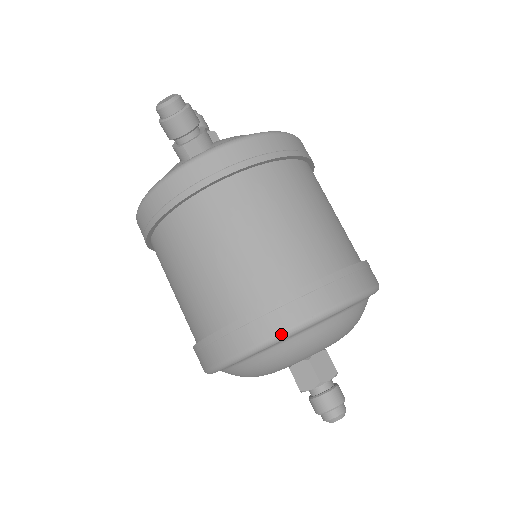
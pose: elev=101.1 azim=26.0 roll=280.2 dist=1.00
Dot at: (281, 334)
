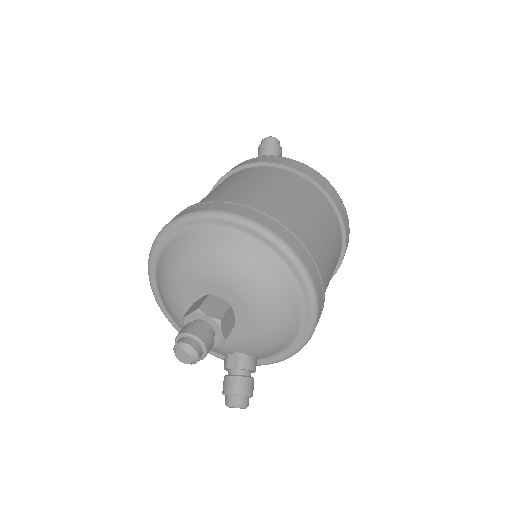
Dot at: (195, 212)
